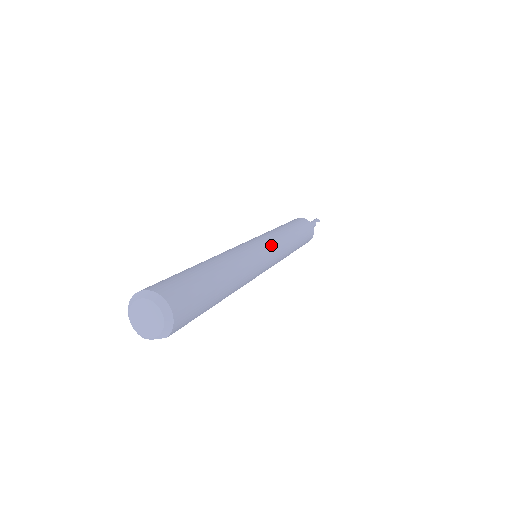
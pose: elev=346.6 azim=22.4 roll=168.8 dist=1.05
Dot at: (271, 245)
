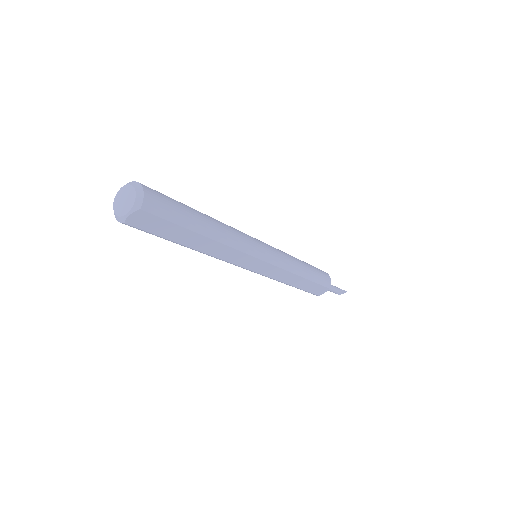
Dot at: (267, 244)
